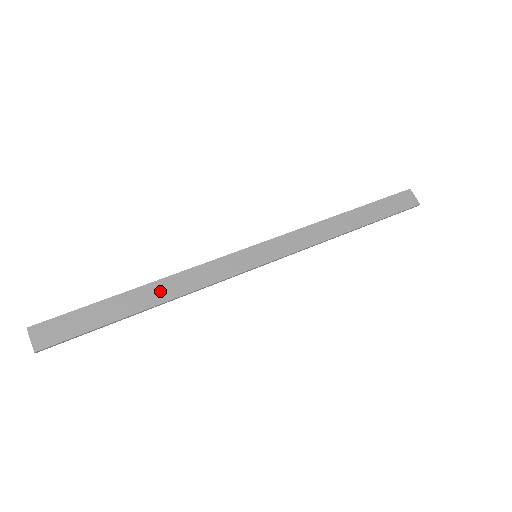
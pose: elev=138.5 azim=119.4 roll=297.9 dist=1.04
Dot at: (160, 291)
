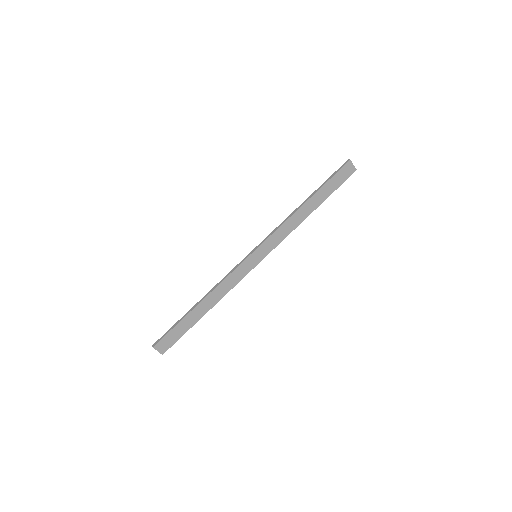
Dot at: (210, 301)
